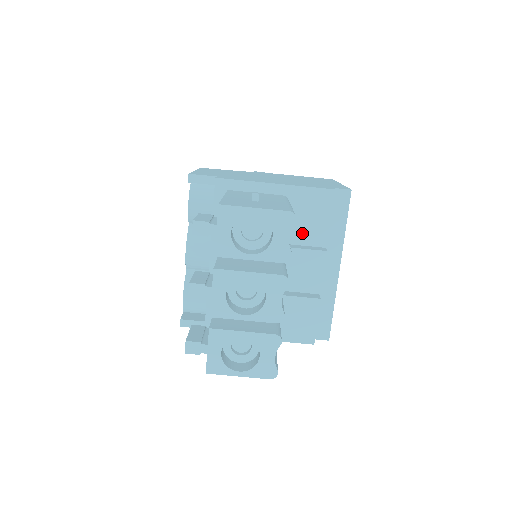
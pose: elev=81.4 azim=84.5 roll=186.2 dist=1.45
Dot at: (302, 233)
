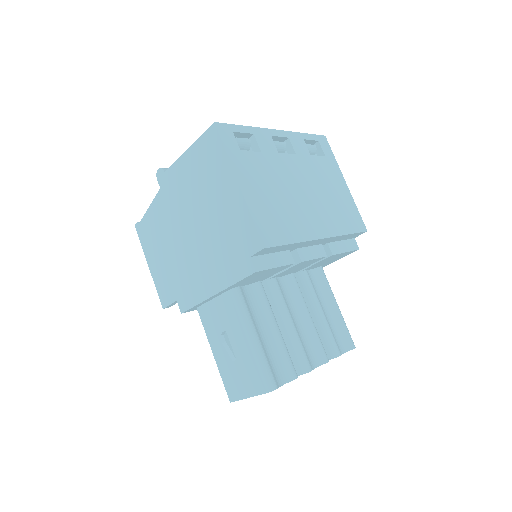
Dot at: (271, 275)
